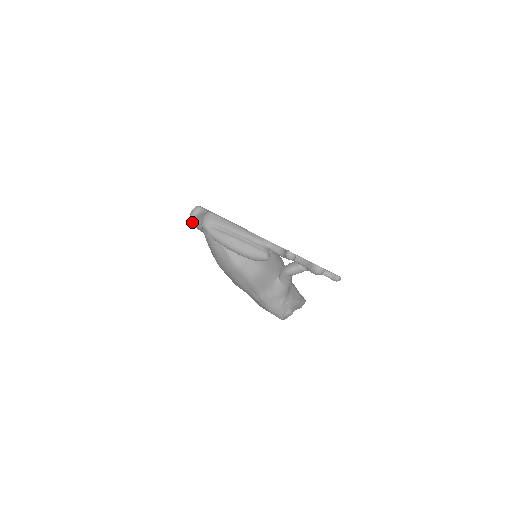
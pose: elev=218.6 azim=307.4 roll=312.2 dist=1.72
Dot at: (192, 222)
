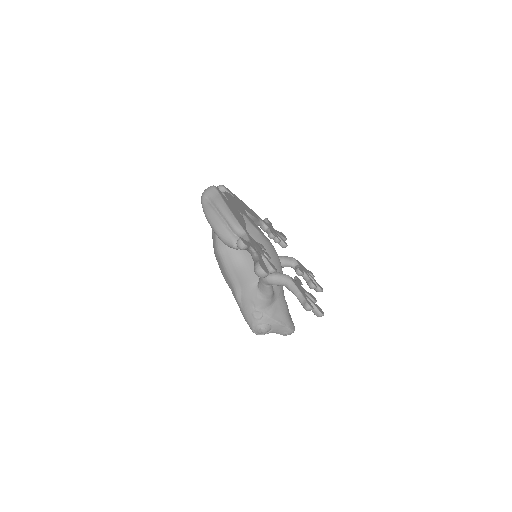
Dot at: occluded
